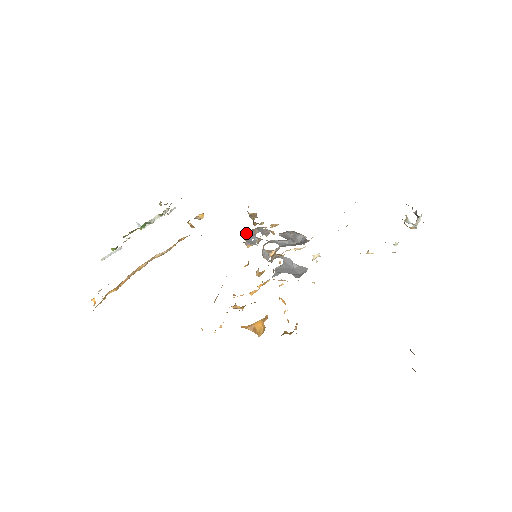
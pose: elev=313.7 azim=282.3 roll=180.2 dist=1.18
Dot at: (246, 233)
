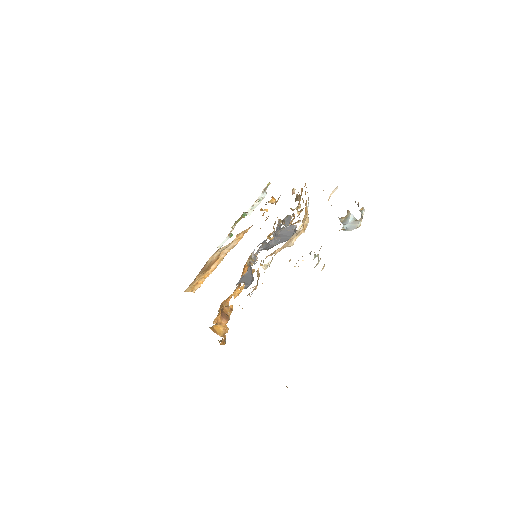
Dot at: (279, 223)
